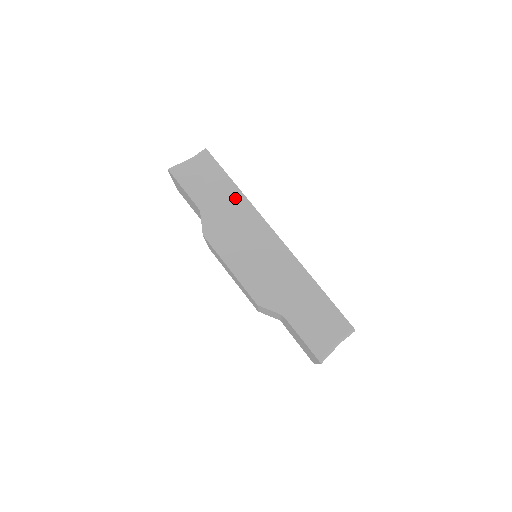
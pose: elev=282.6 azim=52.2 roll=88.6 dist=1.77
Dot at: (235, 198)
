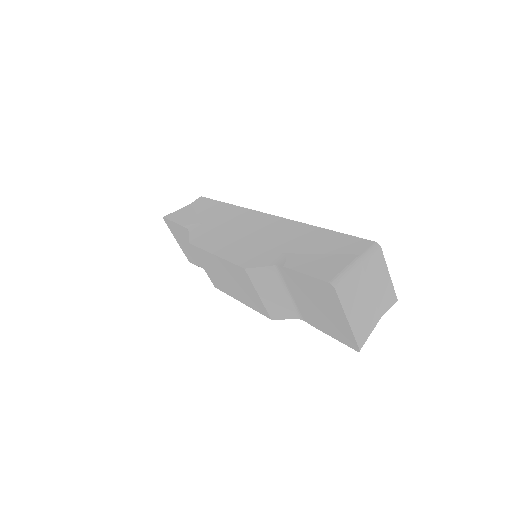
Dot at: (224, 210)
